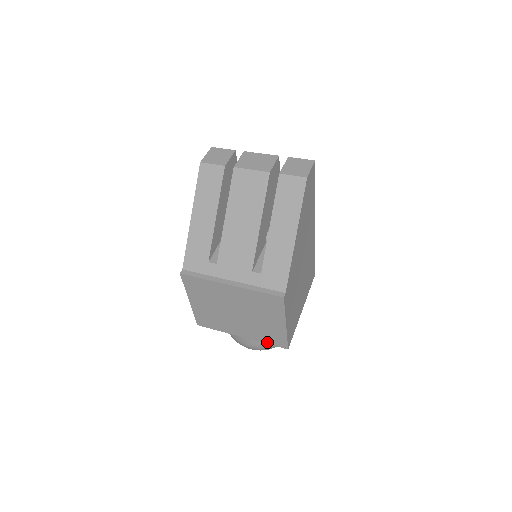
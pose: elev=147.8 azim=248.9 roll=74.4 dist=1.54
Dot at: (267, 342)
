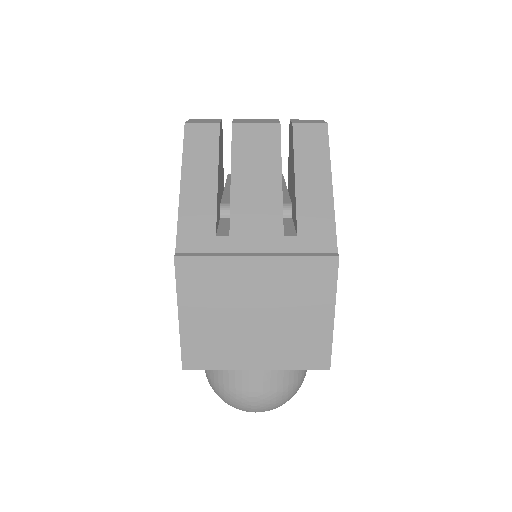
Dot at: (298, 366)
